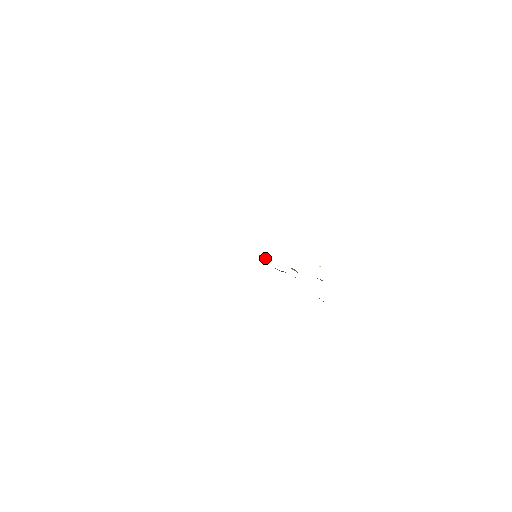
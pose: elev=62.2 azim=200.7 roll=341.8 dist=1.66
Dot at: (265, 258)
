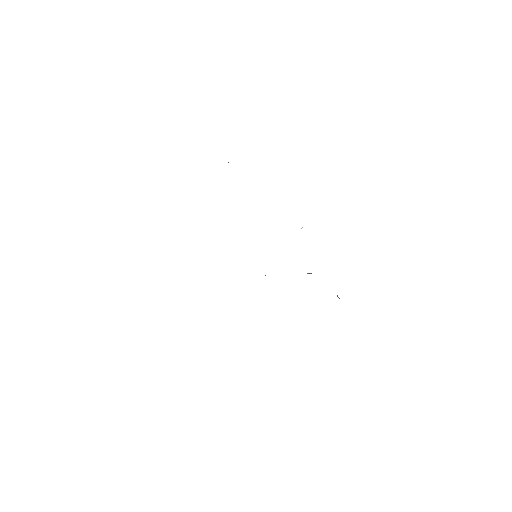
Dot at: occluded
